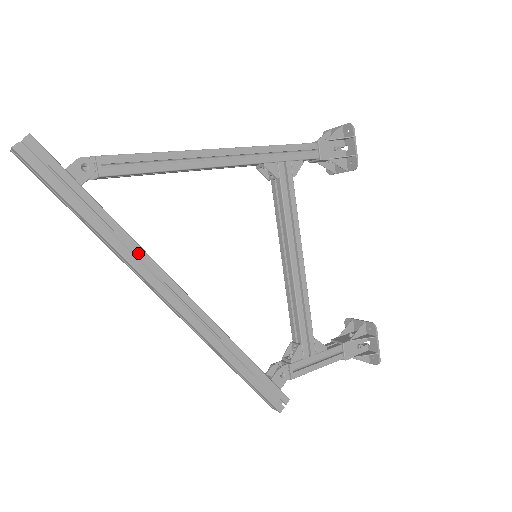
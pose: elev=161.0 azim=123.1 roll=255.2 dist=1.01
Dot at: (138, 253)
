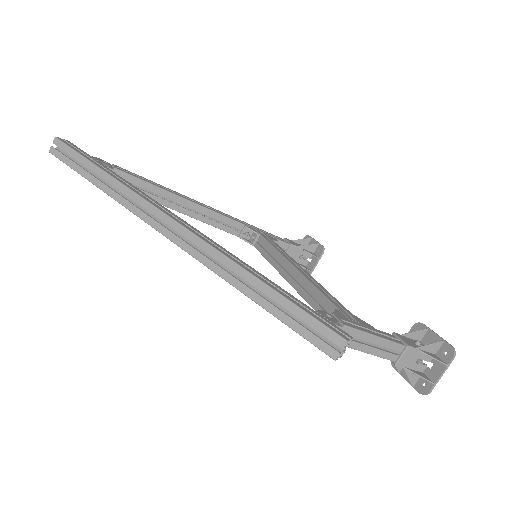
Dot at: (144, 195)
